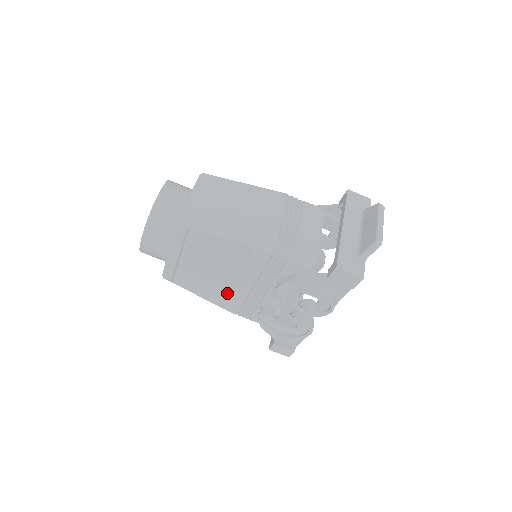
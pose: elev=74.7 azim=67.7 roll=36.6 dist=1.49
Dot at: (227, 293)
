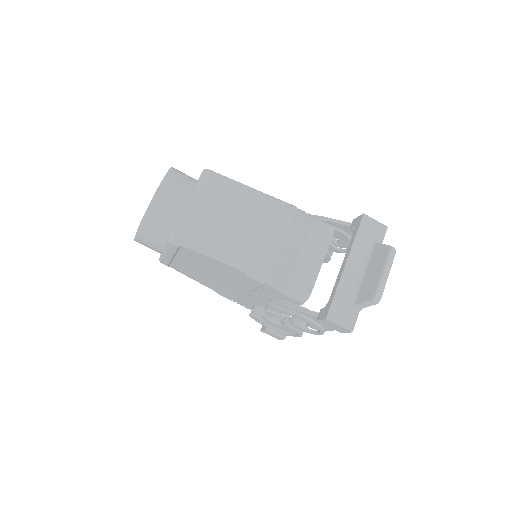
Dot at: (222, 288)
